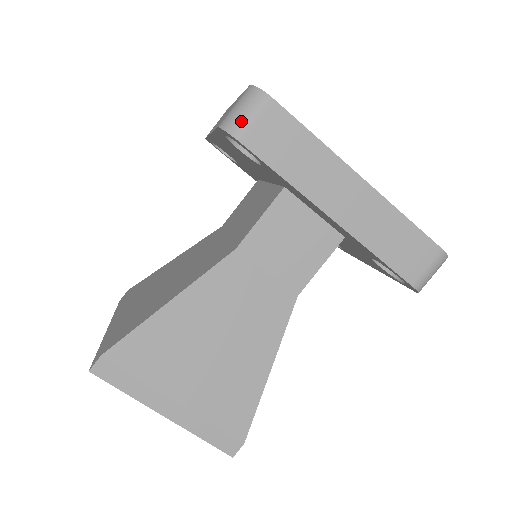
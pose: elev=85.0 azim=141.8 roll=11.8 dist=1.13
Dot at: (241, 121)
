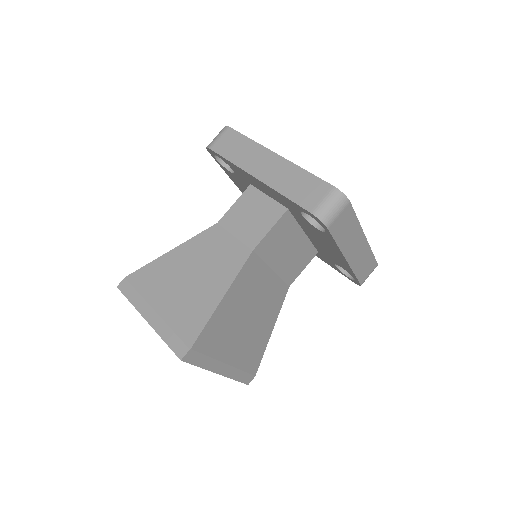
Dot at: (213, 141)
